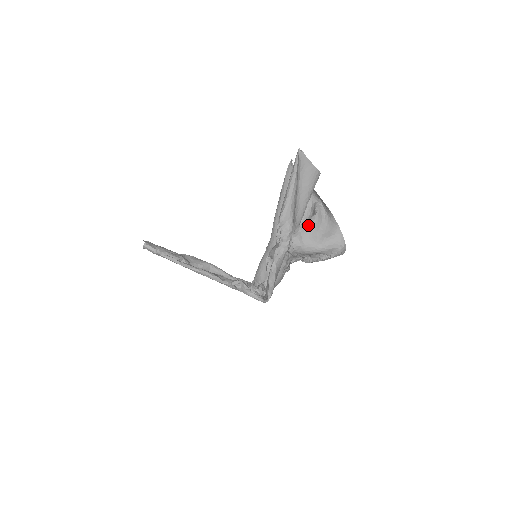
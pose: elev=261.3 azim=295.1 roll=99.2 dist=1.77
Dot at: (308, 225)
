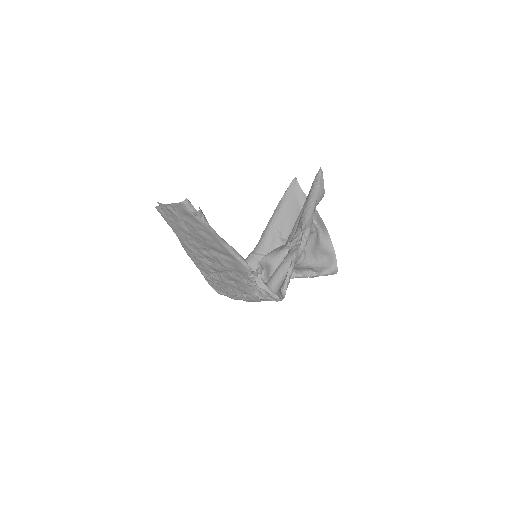
Dot at: (310, 239)
